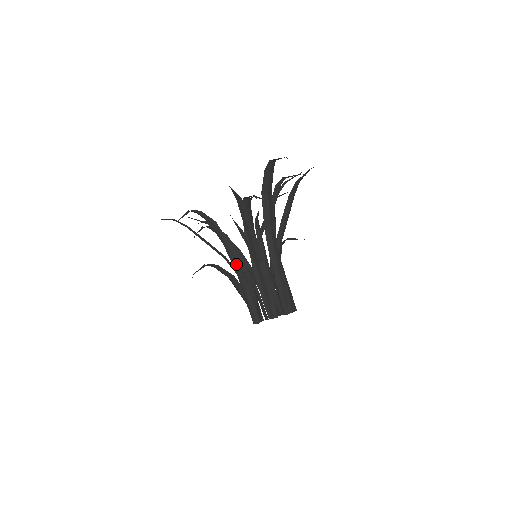
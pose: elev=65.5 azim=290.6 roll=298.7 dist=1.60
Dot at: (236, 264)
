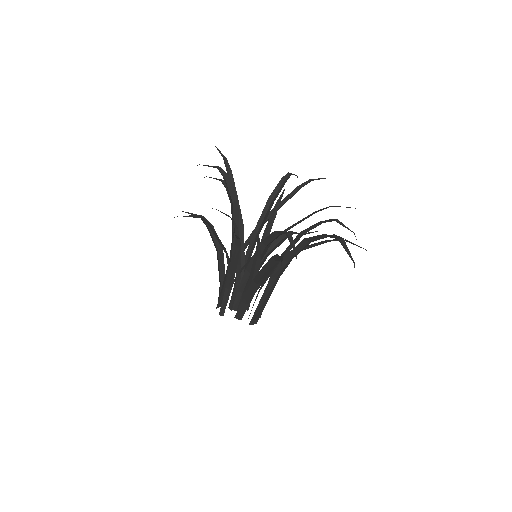
Dot at: (234, 267)
